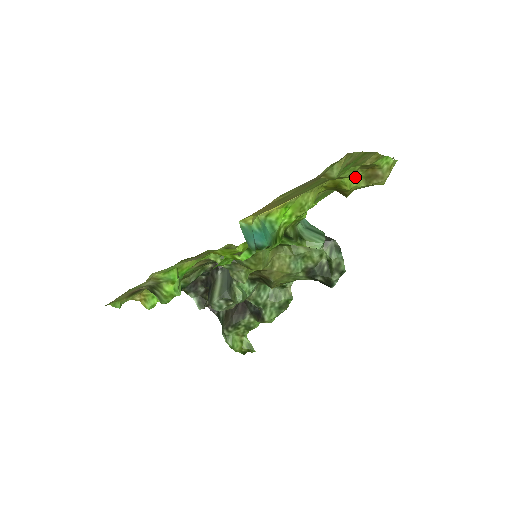
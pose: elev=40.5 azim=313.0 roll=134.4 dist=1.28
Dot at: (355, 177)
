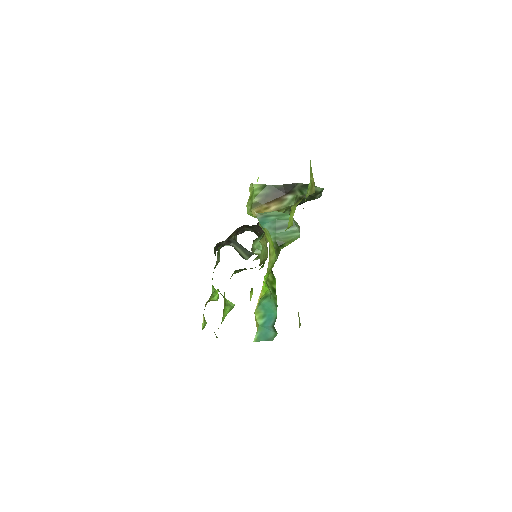
Dot at: occluded
